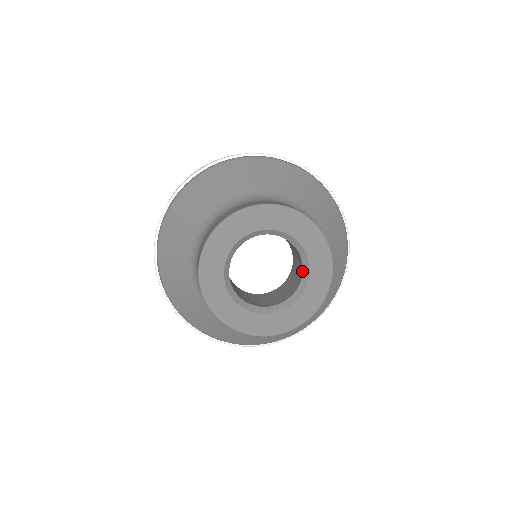
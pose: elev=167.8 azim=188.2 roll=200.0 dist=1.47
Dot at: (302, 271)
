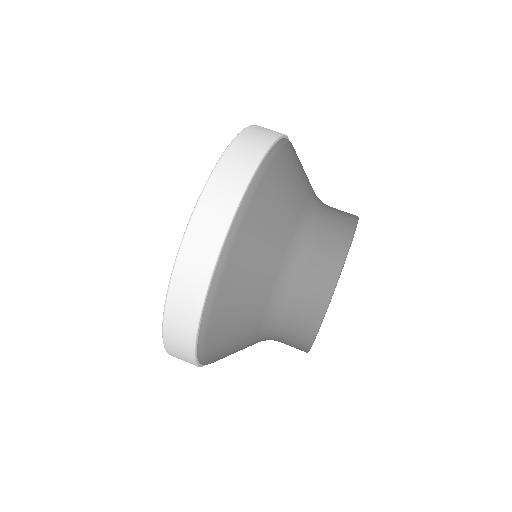
Dot at: occluded
